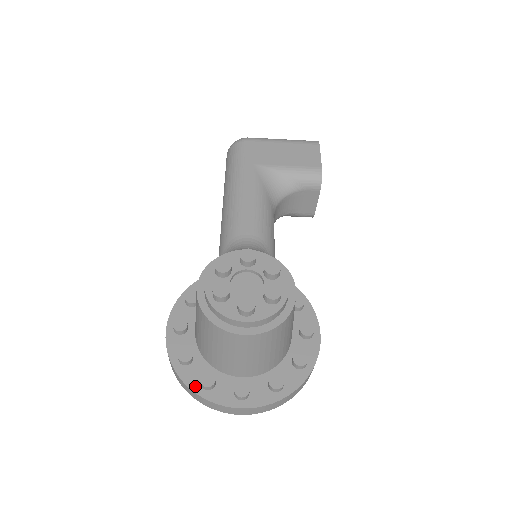
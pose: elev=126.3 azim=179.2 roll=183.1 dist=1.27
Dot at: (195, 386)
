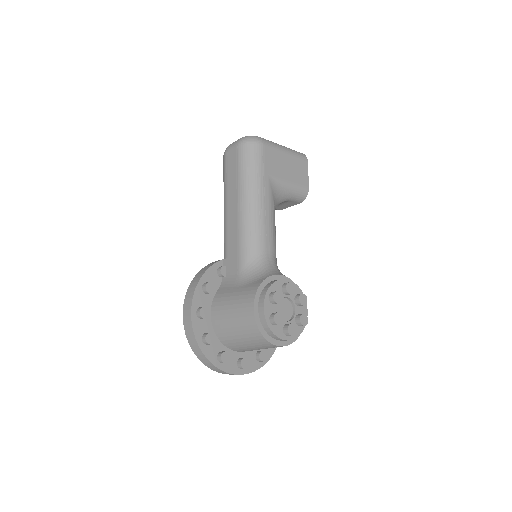
Dot at: (214, 361)
